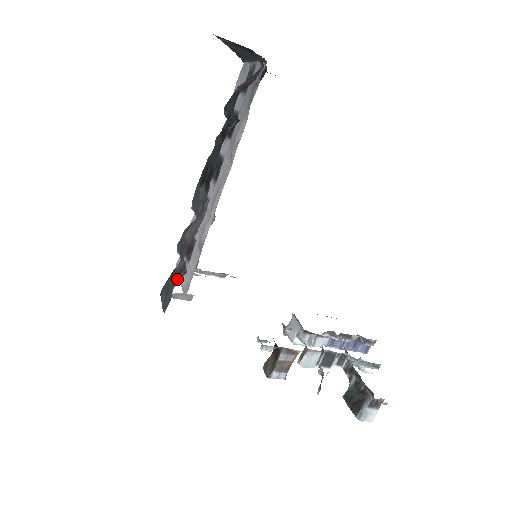
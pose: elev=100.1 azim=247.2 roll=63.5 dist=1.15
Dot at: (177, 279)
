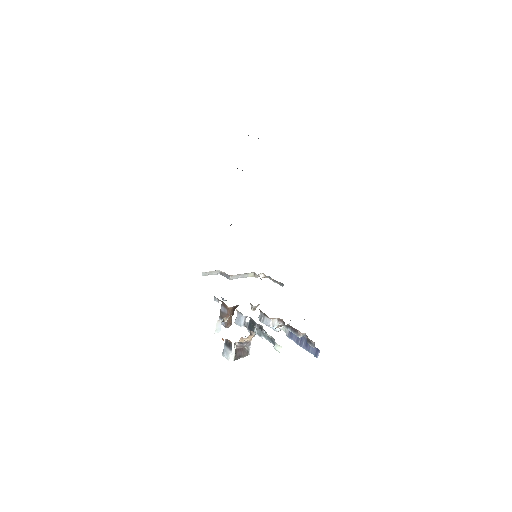
Dot at: occluded
